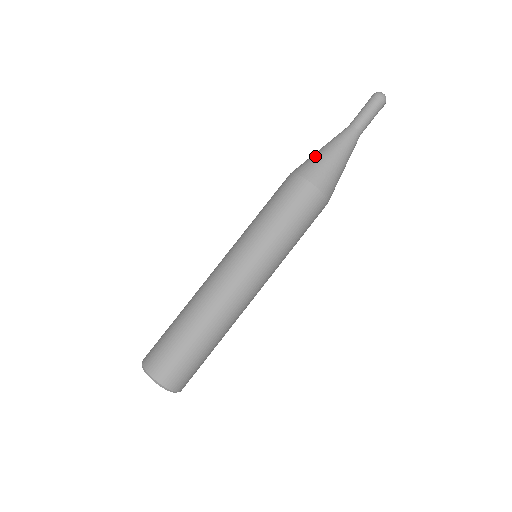
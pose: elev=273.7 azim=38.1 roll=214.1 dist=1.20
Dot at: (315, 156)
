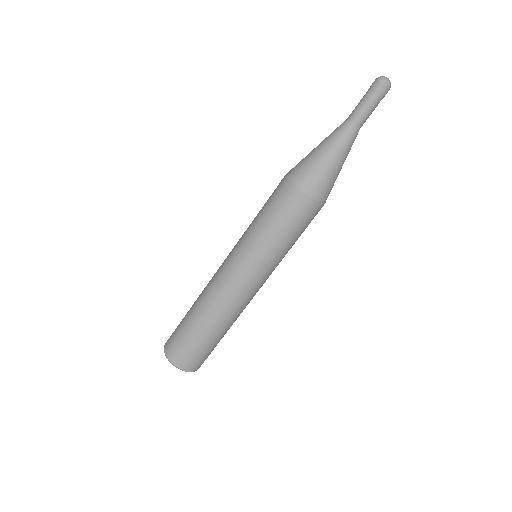
Dot at: (321, 167)
